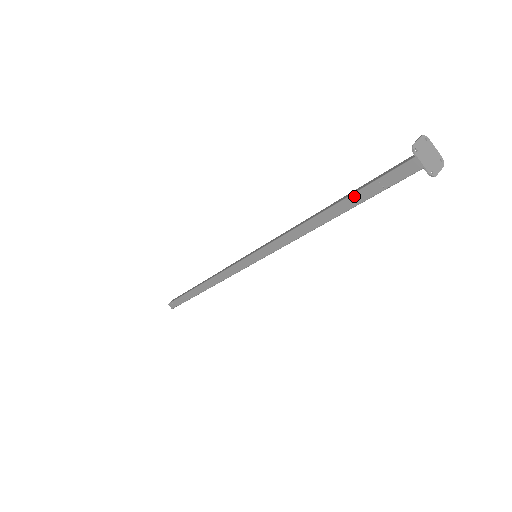
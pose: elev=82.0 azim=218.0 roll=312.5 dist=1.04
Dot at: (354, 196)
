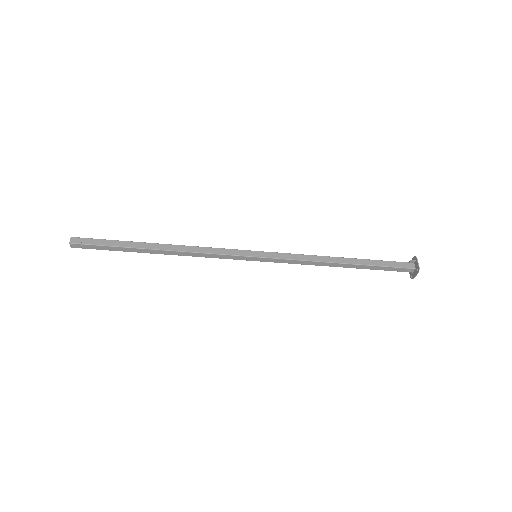
Dot at: (369, 266)
